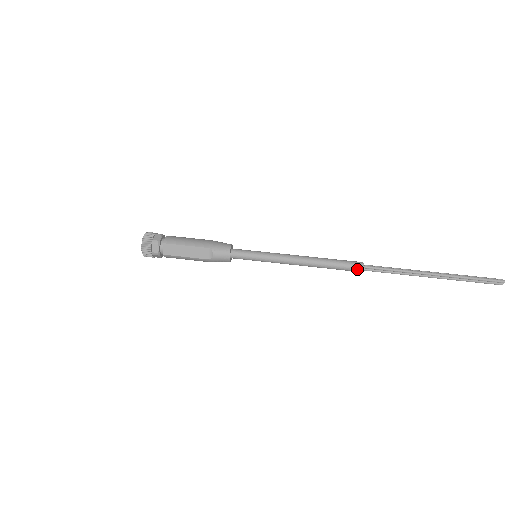
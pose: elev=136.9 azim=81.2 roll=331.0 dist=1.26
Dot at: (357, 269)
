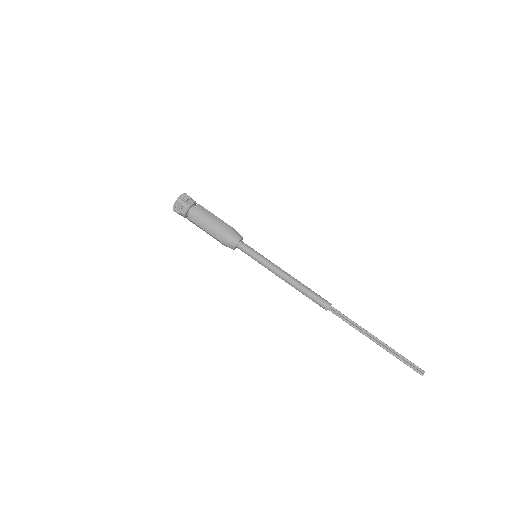
Dot at: (323, 308)
